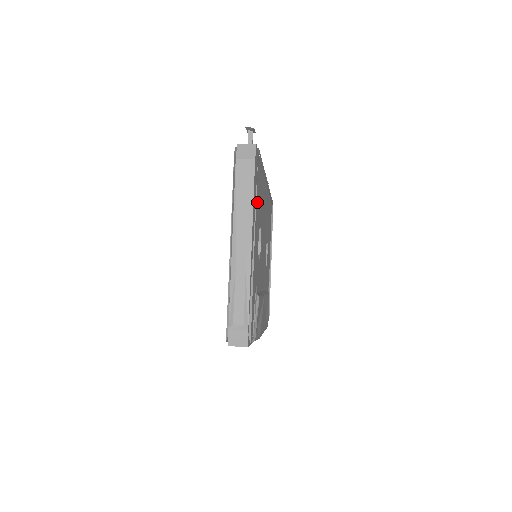
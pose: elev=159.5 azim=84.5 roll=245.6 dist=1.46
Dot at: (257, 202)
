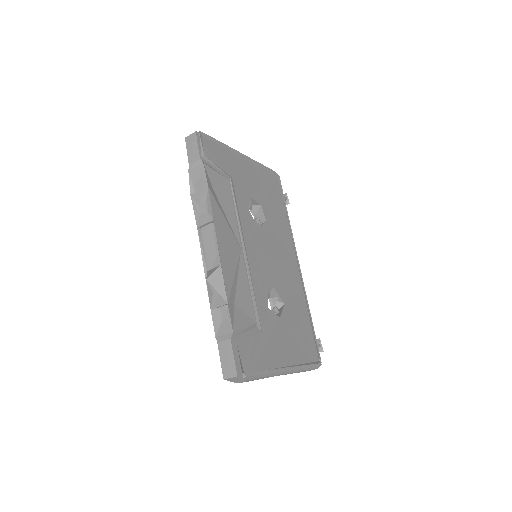
Dot at: (266, 188)
